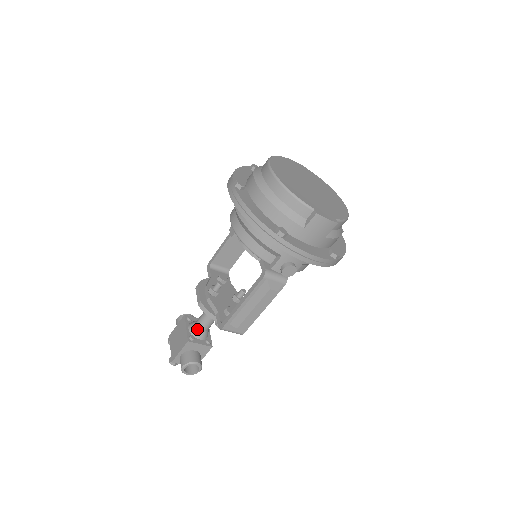
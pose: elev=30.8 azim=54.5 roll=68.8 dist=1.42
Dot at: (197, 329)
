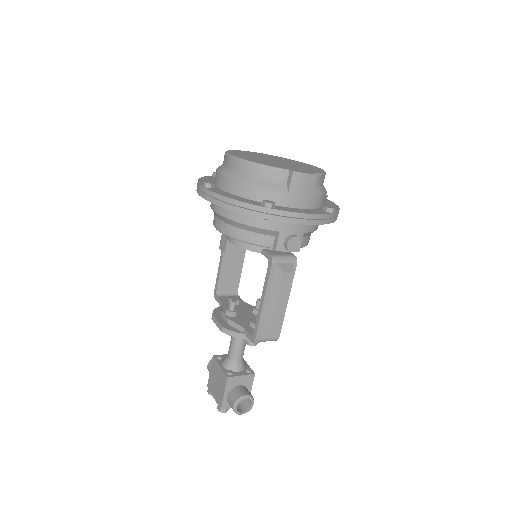
Dot at: (231, 362)
